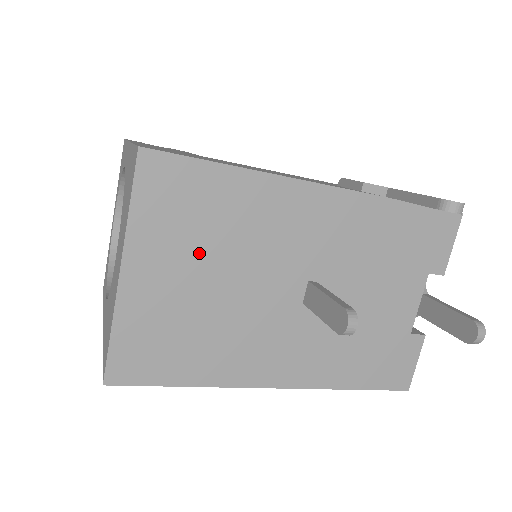
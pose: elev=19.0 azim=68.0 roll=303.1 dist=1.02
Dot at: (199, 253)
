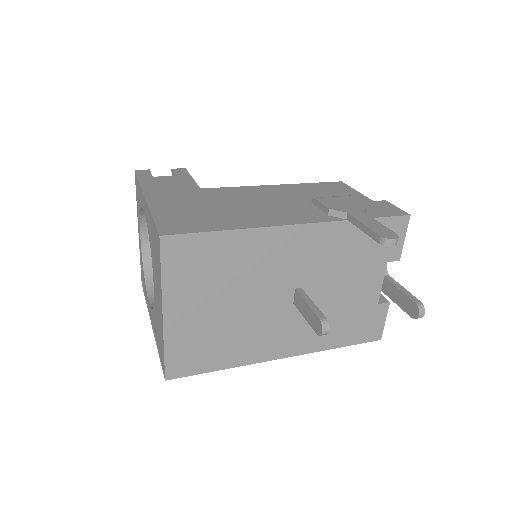
Dot at: (214, 290)
